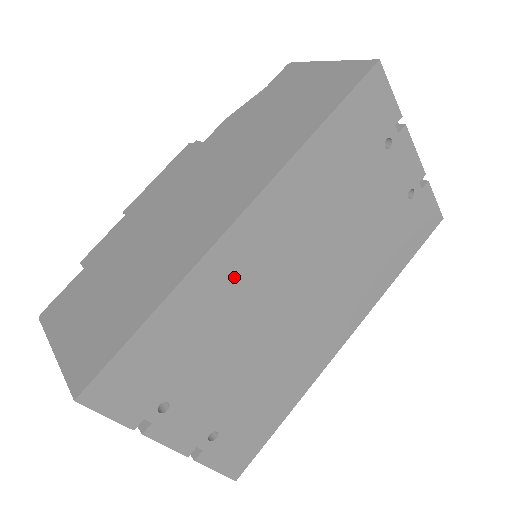
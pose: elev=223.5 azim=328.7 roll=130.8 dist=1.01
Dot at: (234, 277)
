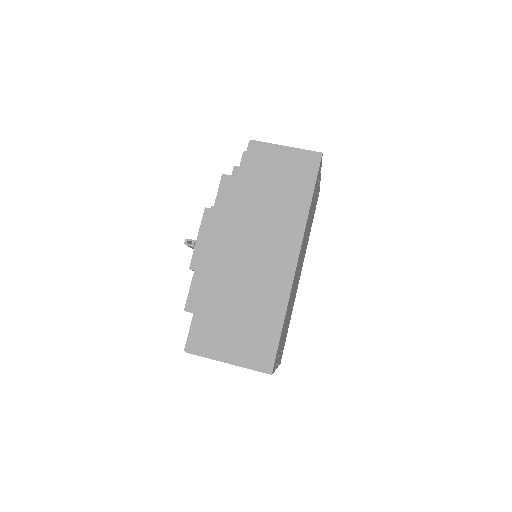
Dot at: (293, 285)
